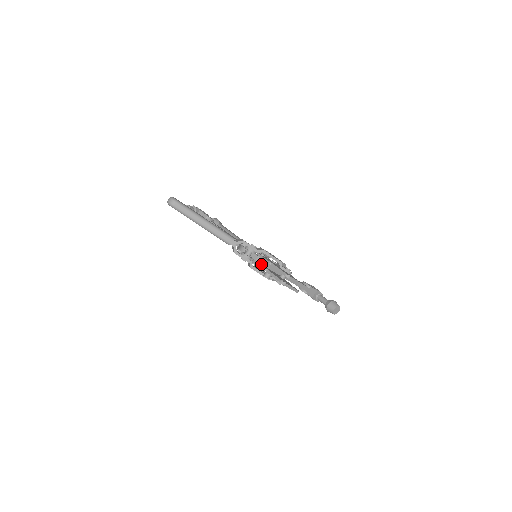
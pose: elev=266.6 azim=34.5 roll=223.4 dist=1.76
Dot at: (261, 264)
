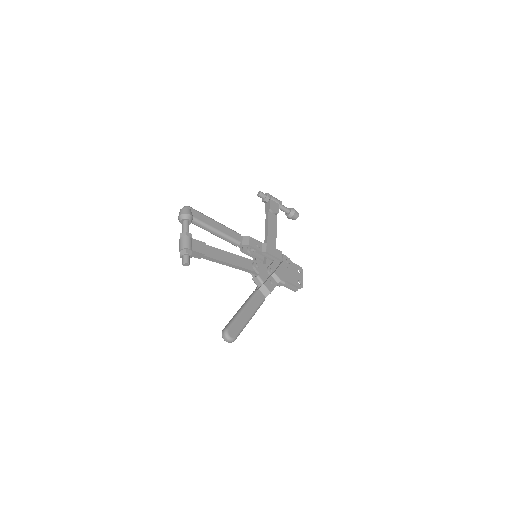
Dot at: (277, 285)
